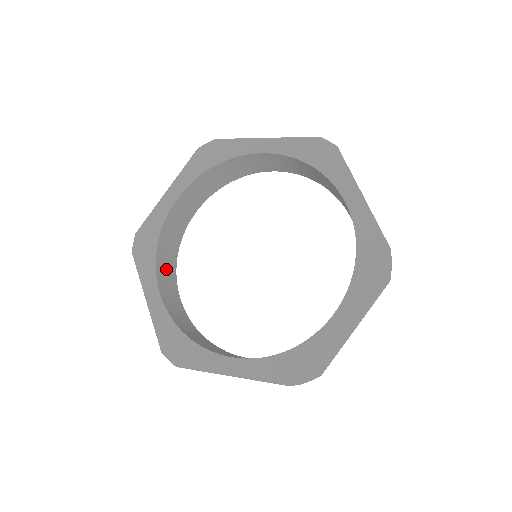
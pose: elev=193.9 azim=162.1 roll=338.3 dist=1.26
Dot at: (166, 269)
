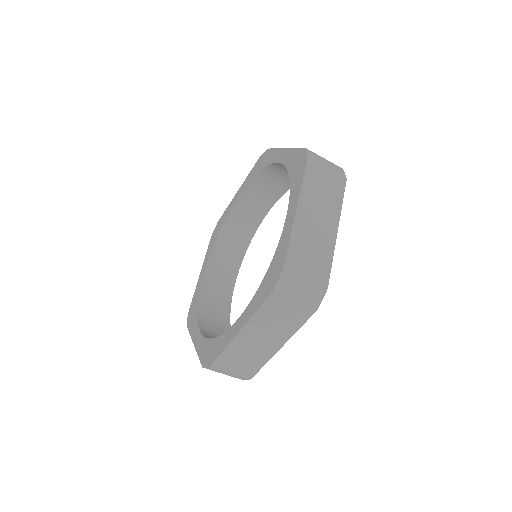
Dot at: (214, 324)
